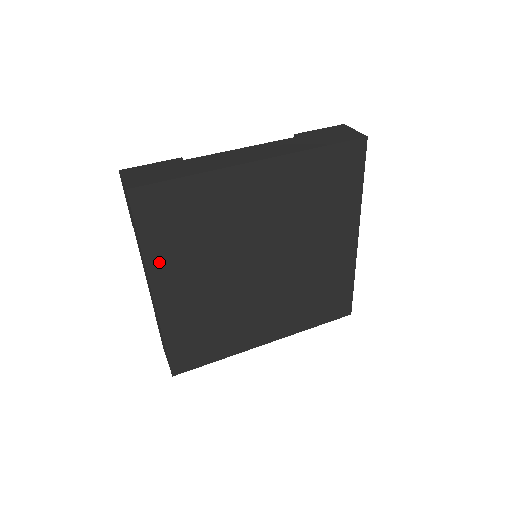
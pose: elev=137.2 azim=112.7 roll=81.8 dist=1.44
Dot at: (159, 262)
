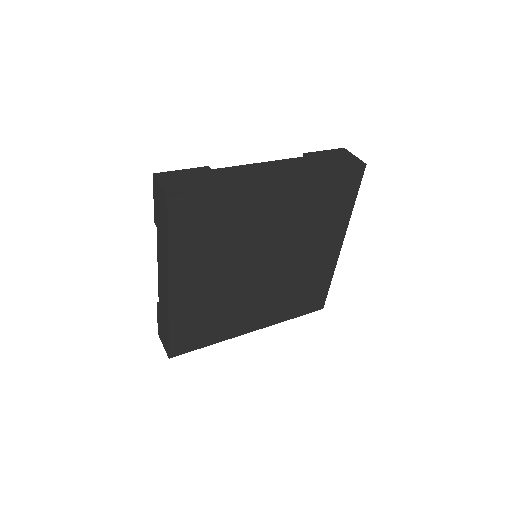
Dot at: (180, 259)
